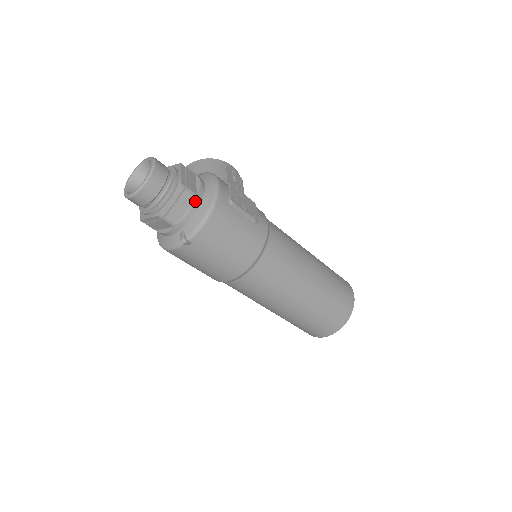
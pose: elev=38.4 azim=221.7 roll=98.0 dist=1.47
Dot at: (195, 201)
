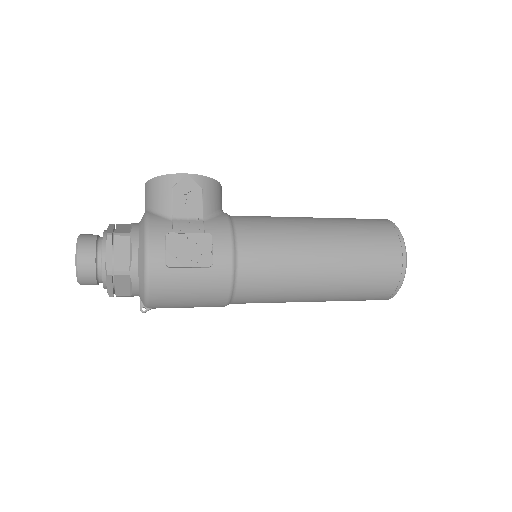
Dot at: (131, 278)
